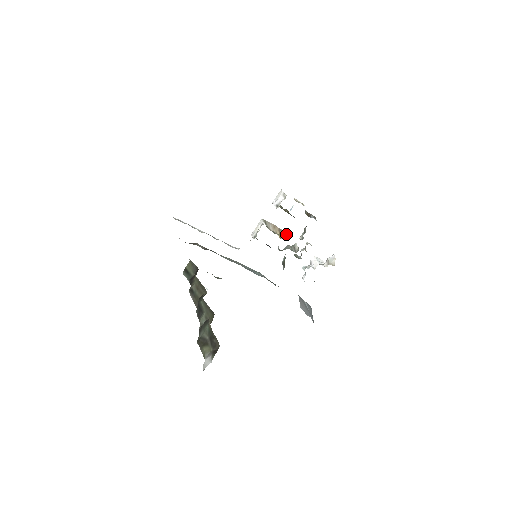
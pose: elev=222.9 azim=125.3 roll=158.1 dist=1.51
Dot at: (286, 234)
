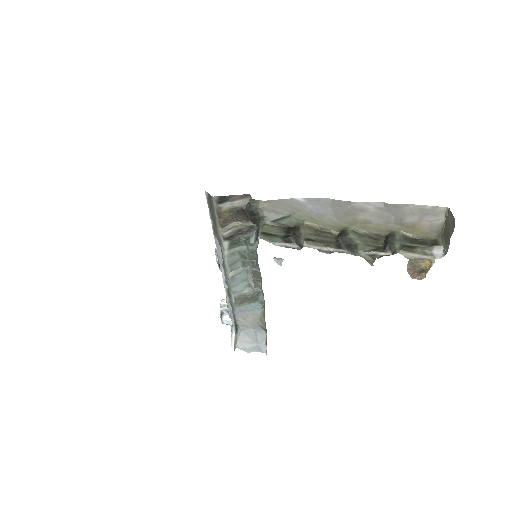
Dot at: occluded
